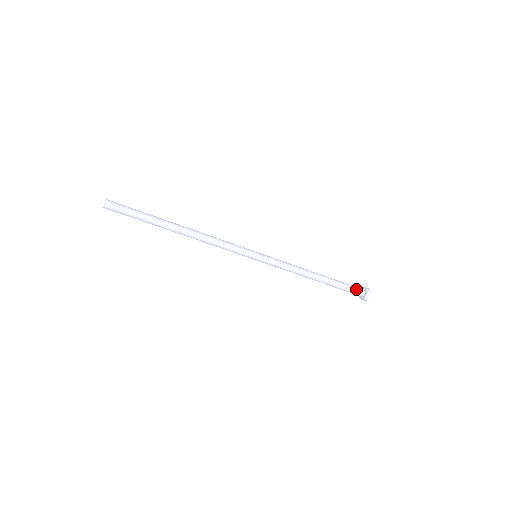
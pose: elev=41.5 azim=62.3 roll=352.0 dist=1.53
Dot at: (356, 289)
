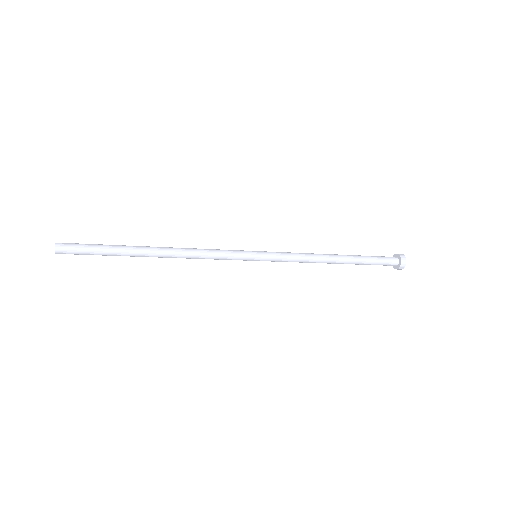
Dot at: (386, 258)
